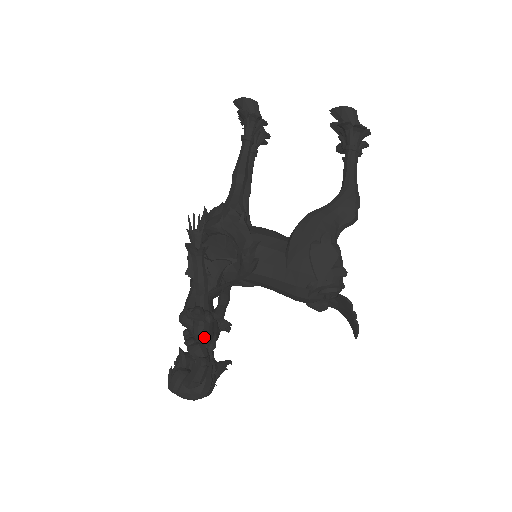
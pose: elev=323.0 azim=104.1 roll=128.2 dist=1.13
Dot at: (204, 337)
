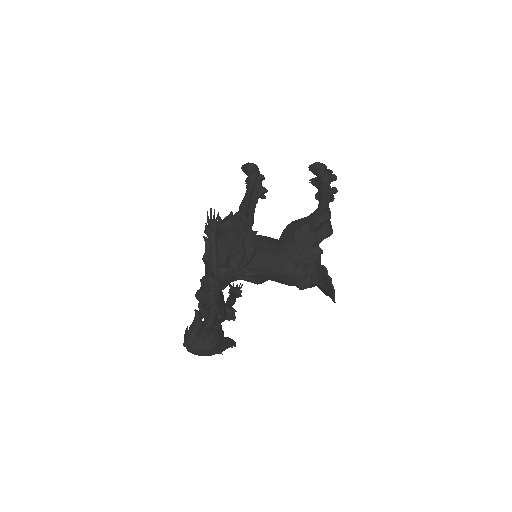
Dot at: (214, 301)
